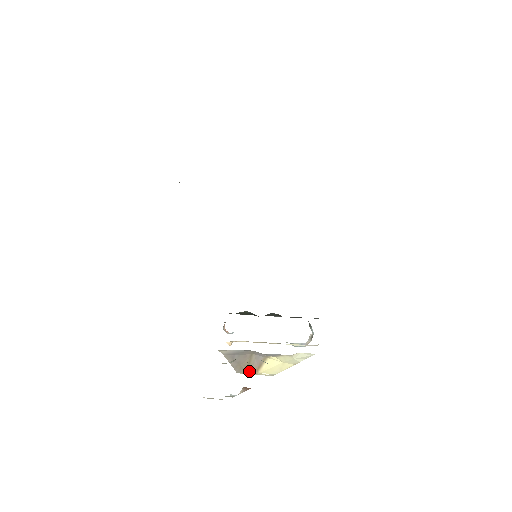
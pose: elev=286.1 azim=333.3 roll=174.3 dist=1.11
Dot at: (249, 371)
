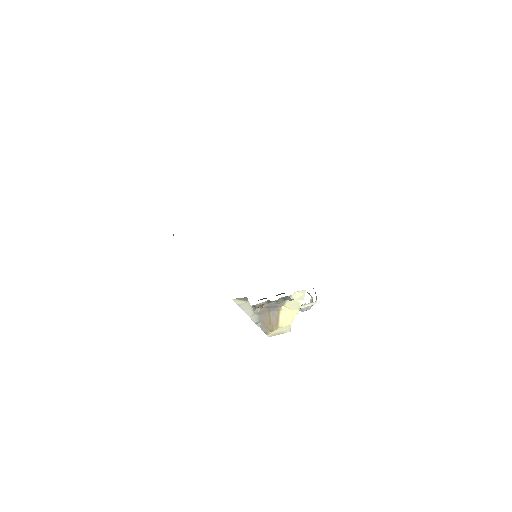
Dot at: (272, 328)
